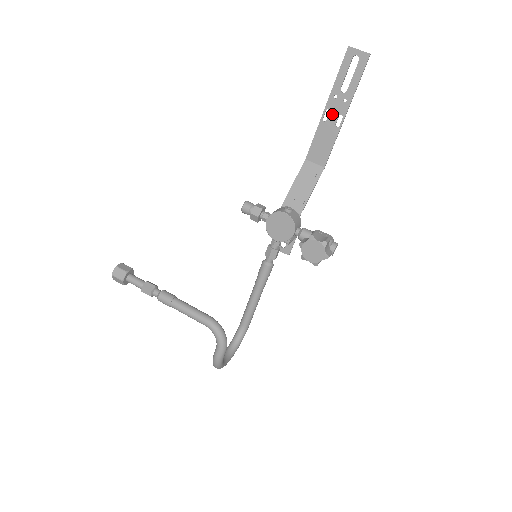
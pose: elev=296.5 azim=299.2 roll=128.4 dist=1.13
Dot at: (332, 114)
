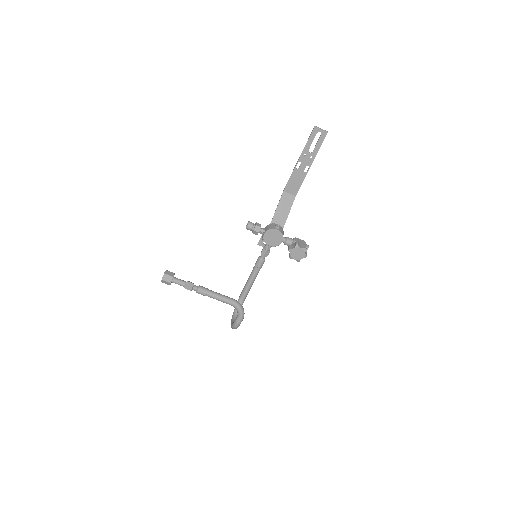
Dot at: (302, 165)
